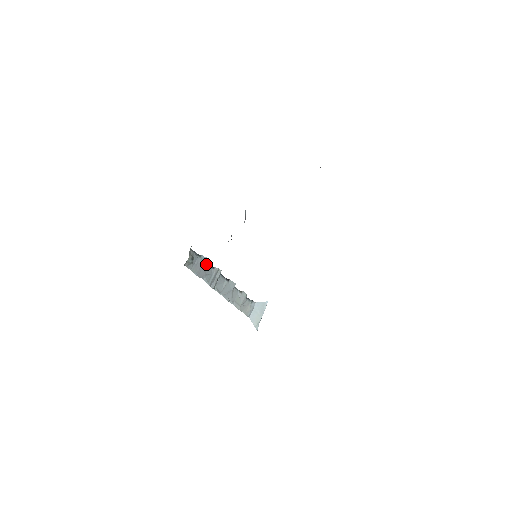
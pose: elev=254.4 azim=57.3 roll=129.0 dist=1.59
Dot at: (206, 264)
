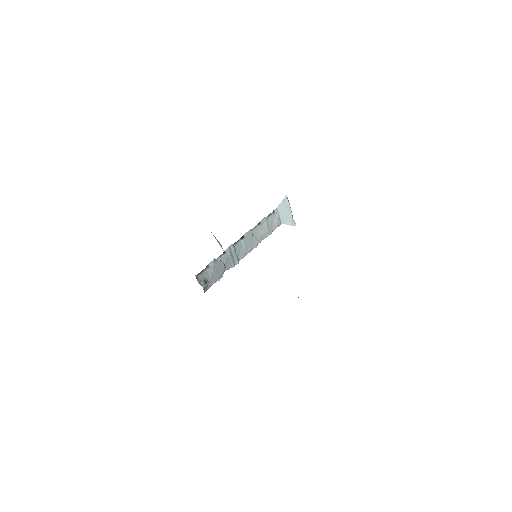
Dot at: (217, 261)
